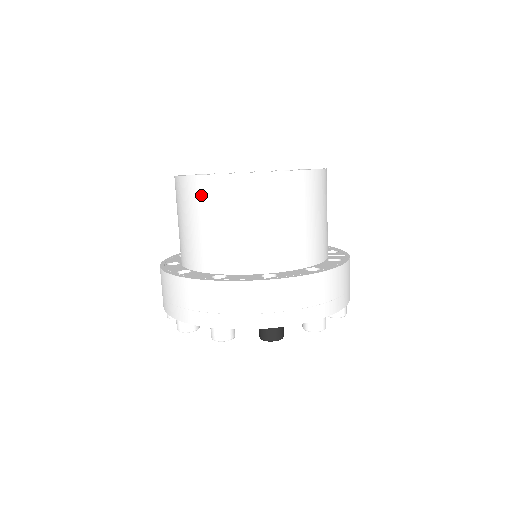
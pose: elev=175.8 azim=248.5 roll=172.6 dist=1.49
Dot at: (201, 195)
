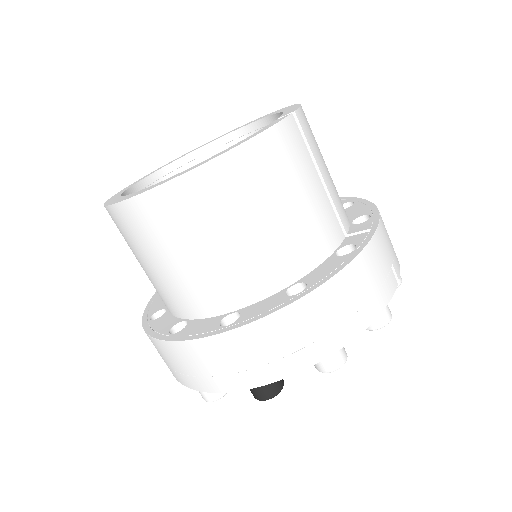
Dot at: (121, 229)
